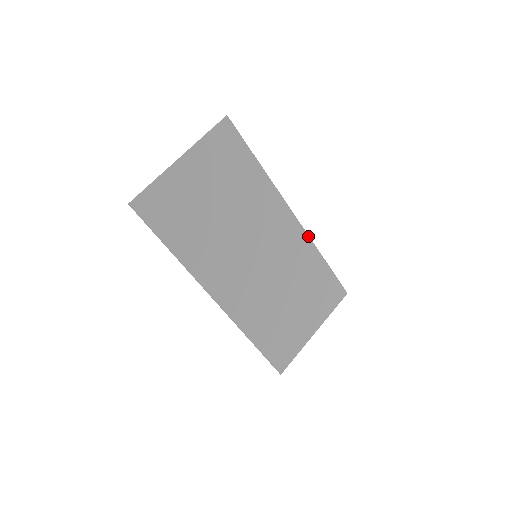
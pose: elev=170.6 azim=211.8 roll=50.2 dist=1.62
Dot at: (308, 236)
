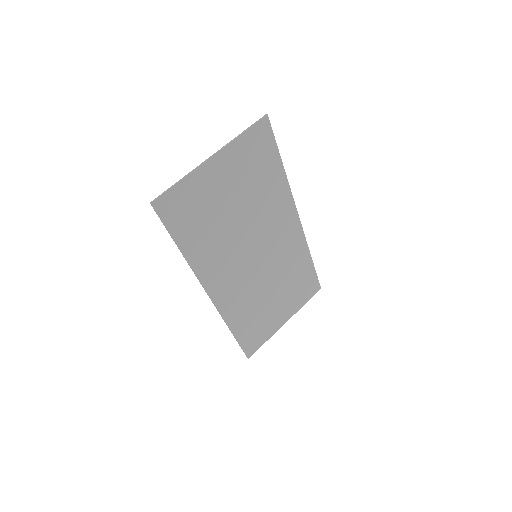
Dot at: (305, 238)
